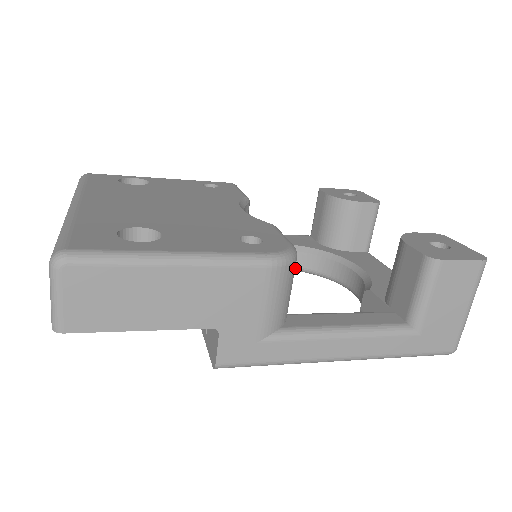
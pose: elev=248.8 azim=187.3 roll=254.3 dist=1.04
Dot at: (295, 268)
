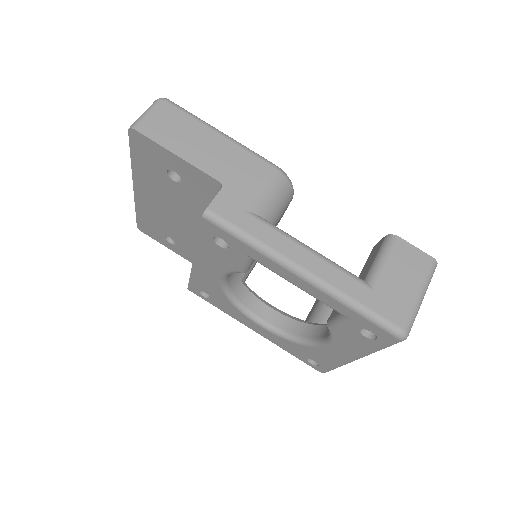
Dot at: (278, 329)
